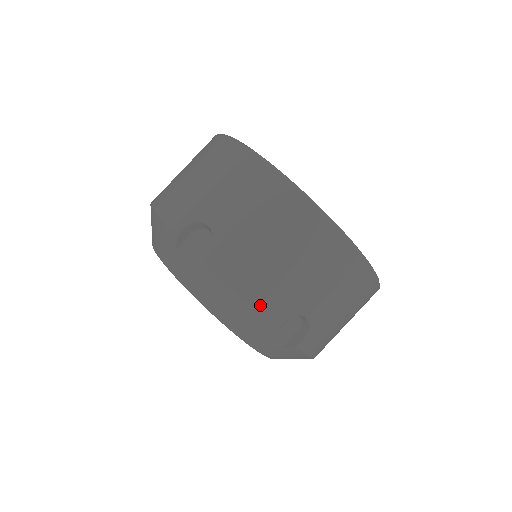
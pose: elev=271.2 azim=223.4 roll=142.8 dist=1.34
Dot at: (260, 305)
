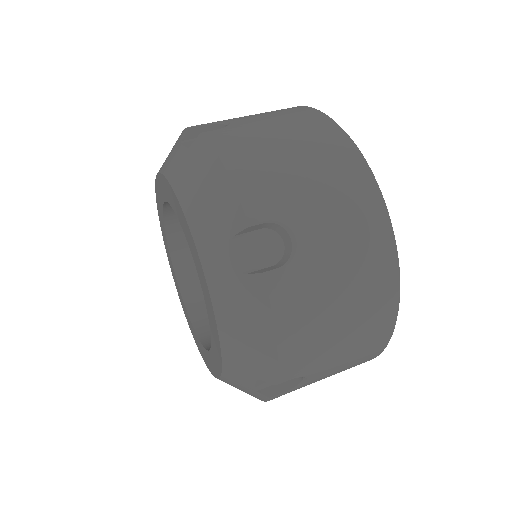
Dot at: occluded
